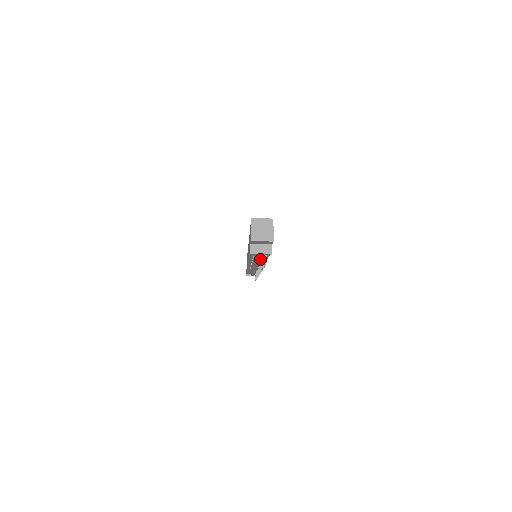
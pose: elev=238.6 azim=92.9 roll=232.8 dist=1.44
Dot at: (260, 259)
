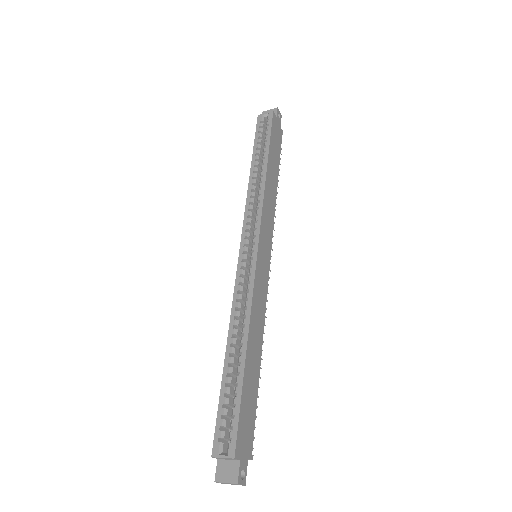
Dot at: occluded
